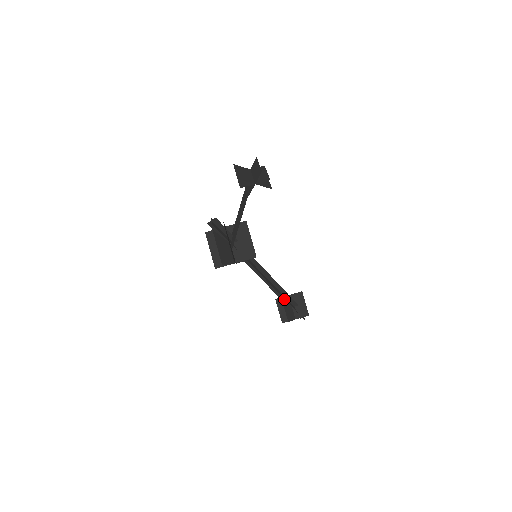
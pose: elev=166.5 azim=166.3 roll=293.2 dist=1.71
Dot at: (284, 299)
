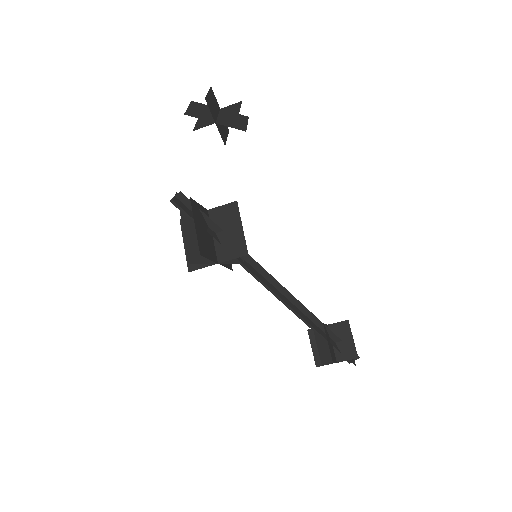
Dot at: occluded
